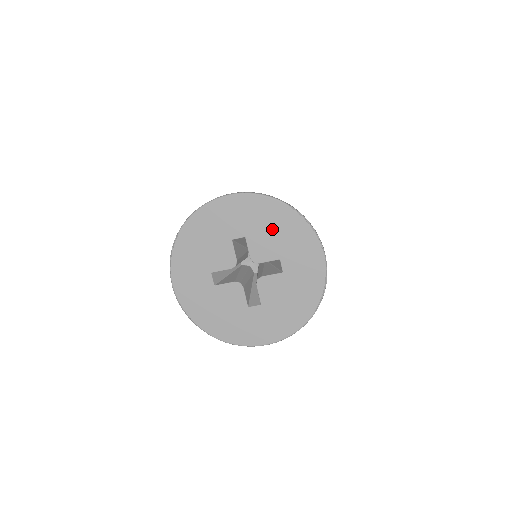
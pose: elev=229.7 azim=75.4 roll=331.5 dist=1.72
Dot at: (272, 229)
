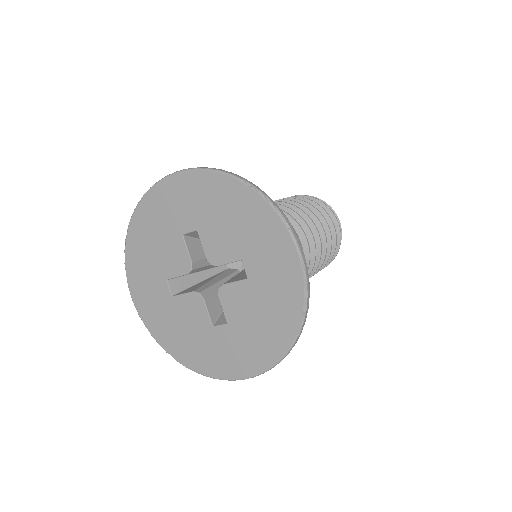
Dot at: (226, 217)
